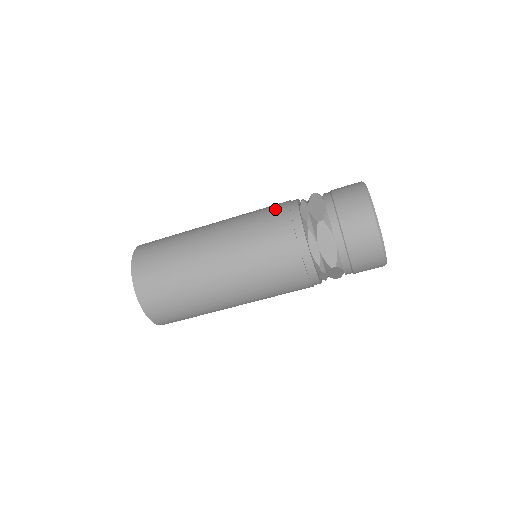
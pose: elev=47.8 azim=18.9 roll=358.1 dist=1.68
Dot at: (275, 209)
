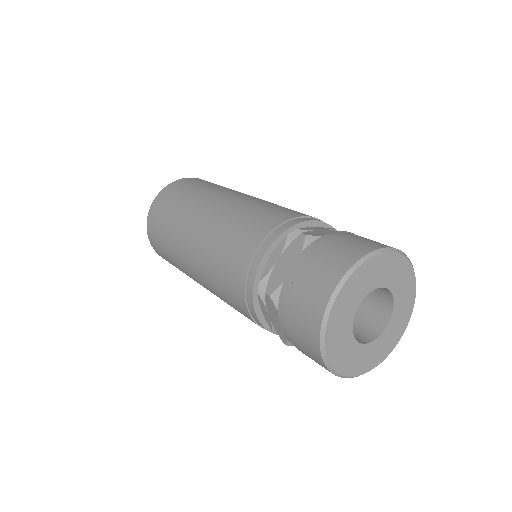
Dot at: occluded
